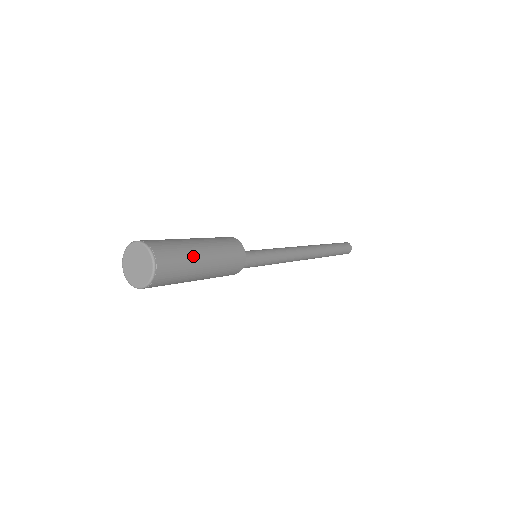
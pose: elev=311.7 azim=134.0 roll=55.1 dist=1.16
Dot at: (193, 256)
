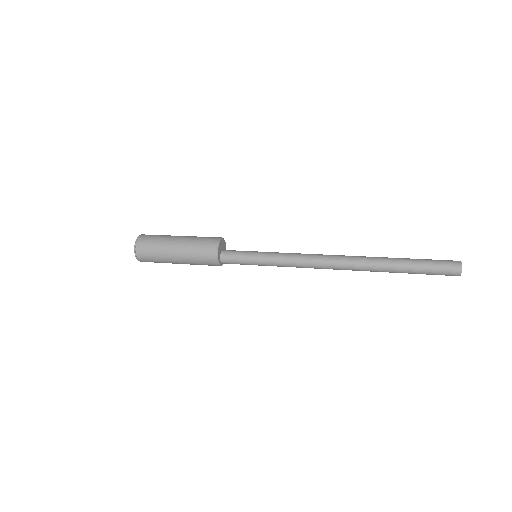
Dot at: (166, 241)
